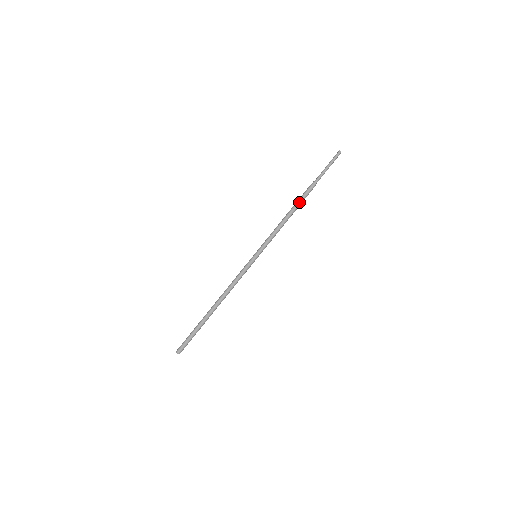
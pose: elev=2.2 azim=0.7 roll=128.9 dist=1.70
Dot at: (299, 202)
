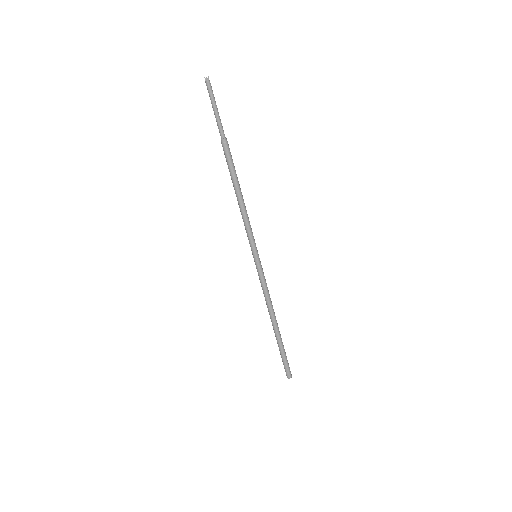
Dot at: (232, 174)
